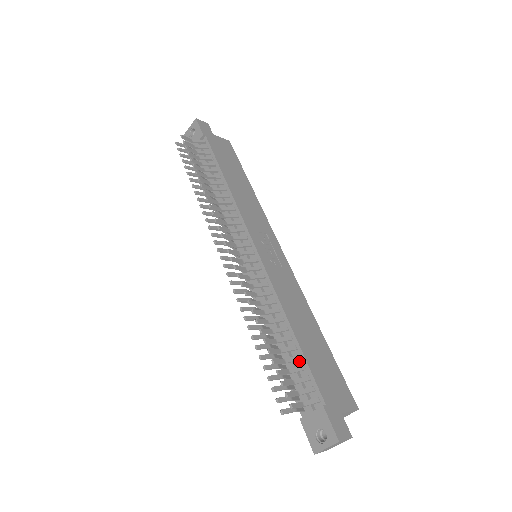
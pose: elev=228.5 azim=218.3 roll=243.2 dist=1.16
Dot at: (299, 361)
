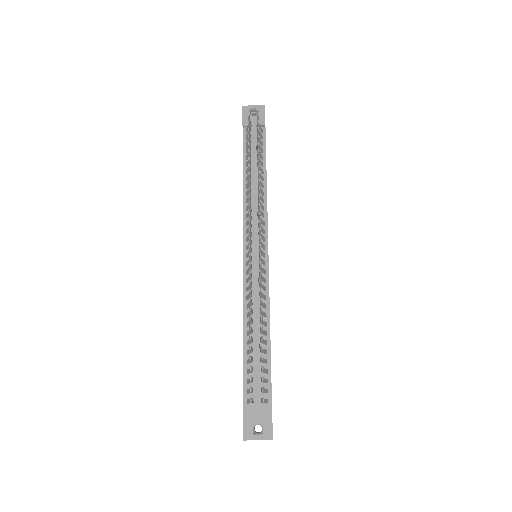
Dot at: (264, 364)
